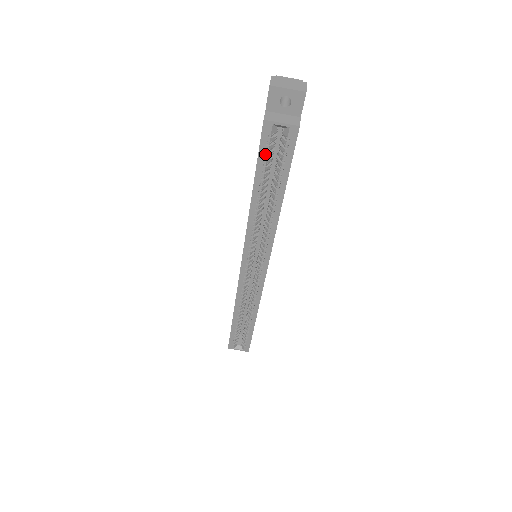
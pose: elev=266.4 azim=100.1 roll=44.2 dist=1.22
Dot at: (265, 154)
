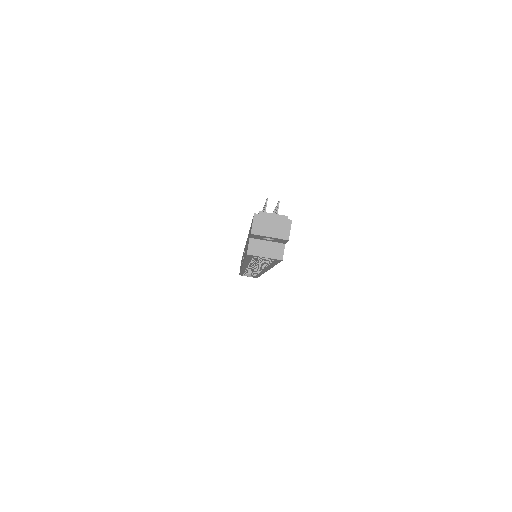
Dot at: (252, 259)
